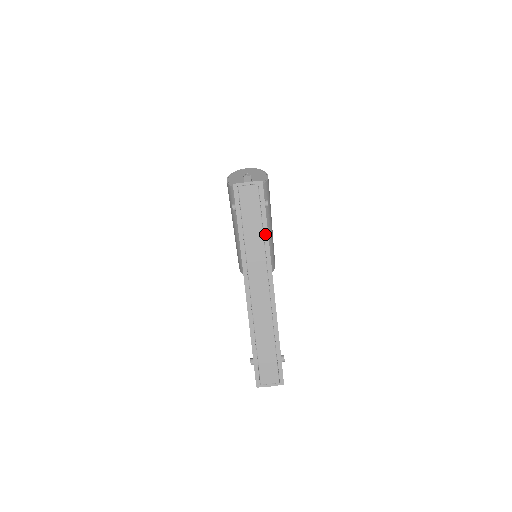
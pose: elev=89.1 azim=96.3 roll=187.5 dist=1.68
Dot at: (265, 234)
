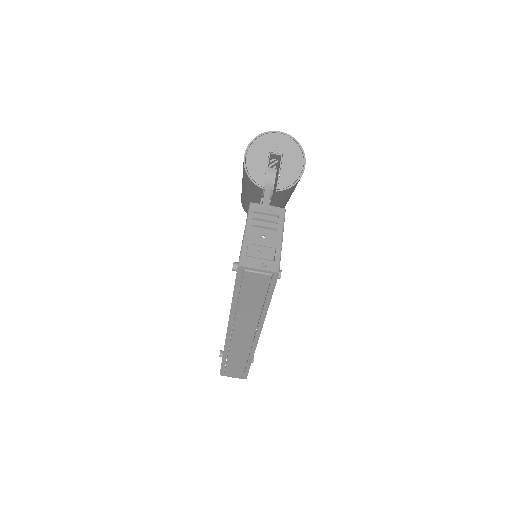
Dot at: (264, 308)
